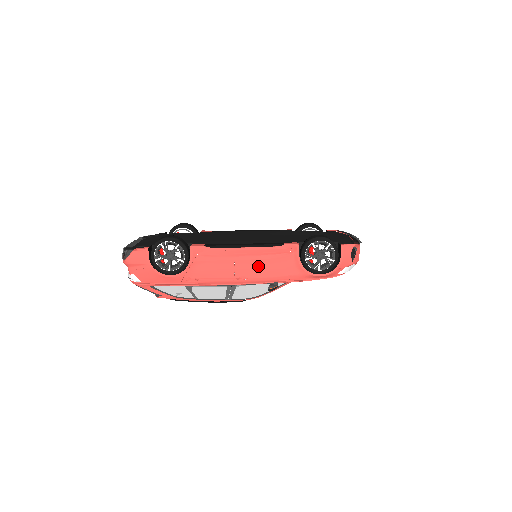
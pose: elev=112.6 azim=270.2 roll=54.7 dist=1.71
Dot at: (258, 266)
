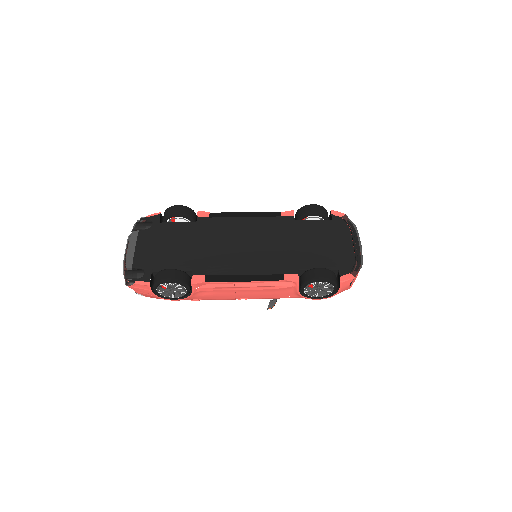
Dot at: (258, 293)
